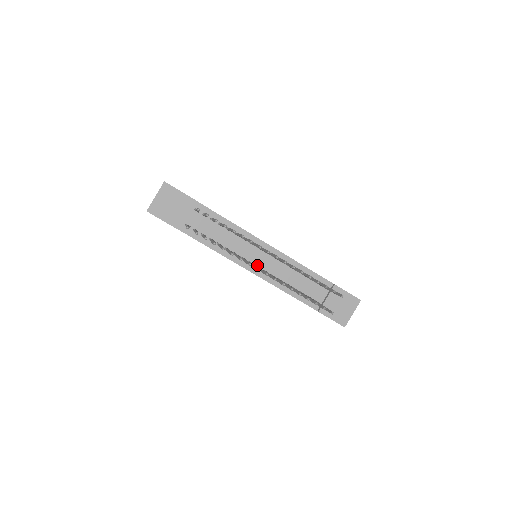
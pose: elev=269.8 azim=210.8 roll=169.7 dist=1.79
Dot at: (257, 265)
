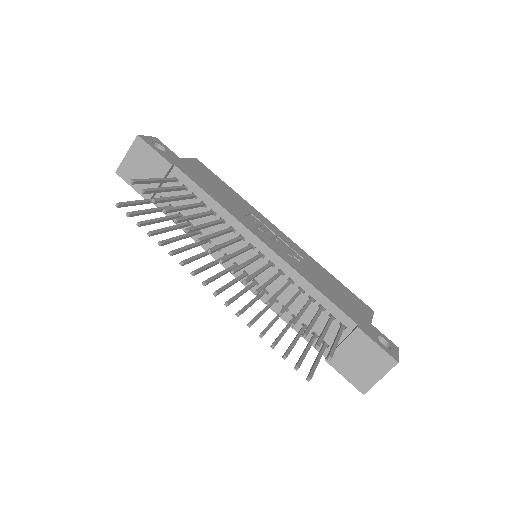
Dot at: (246, 270)
